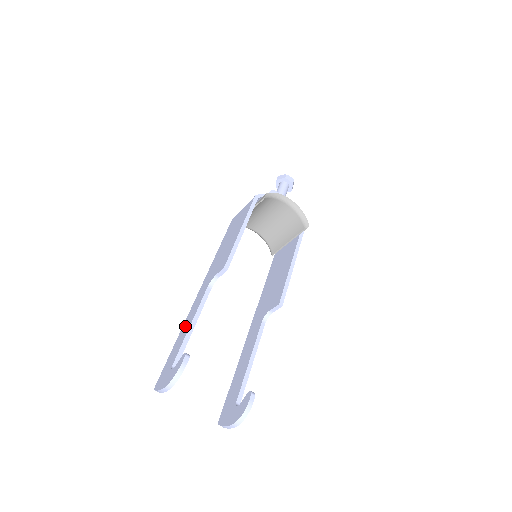
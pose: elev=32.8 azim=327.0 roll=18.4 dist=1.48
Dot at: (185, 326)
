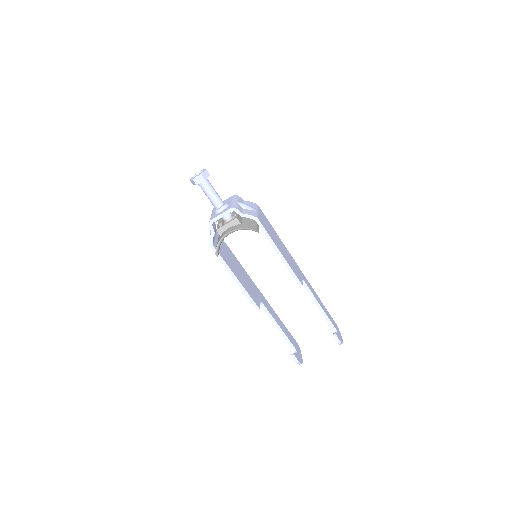
Dot at: occluded
